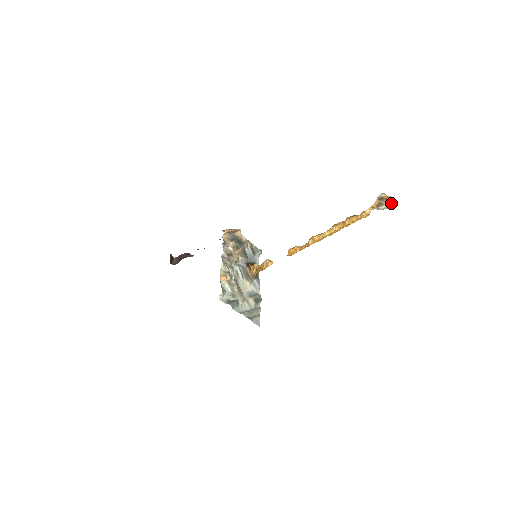
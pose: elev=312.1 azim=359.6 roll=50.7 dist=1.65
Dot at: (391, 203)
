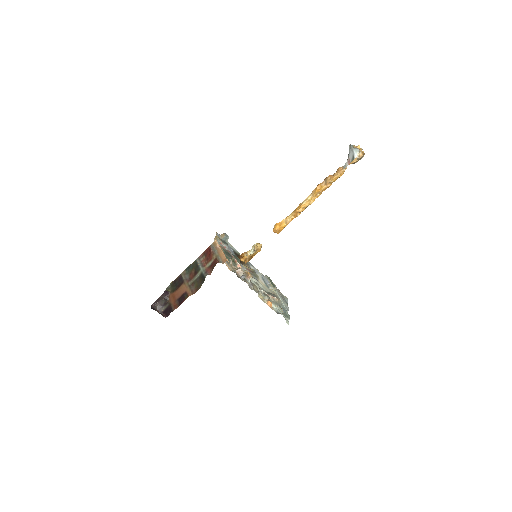
Dot at: occluded
